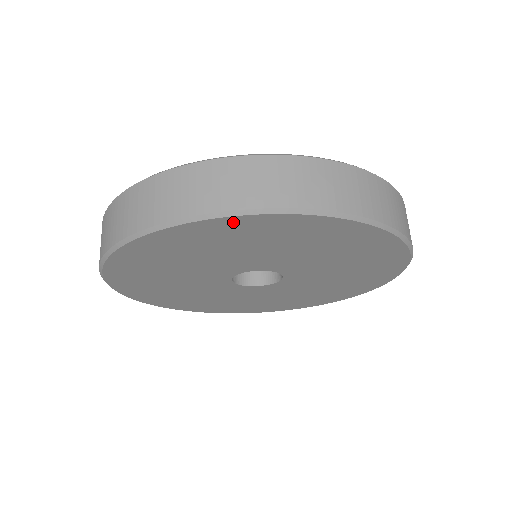
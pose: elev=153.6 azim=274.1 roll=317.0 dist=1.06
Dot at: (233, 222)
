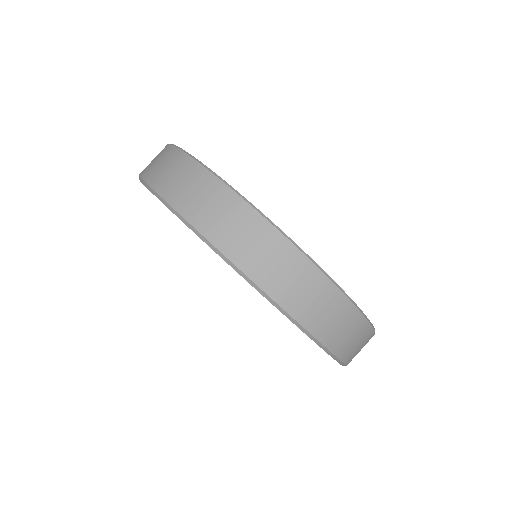
Dot at: occluded
